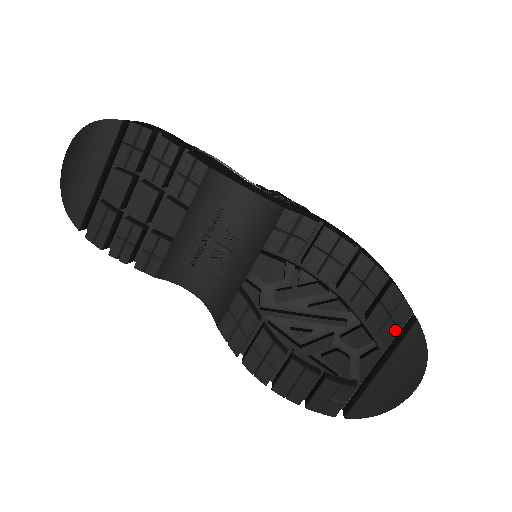
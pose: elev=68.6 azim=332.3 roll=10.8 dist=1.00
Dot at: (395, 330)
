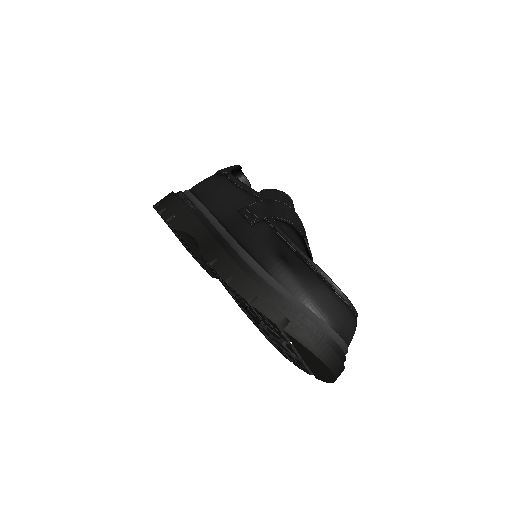
Dot at: (281, 333)
